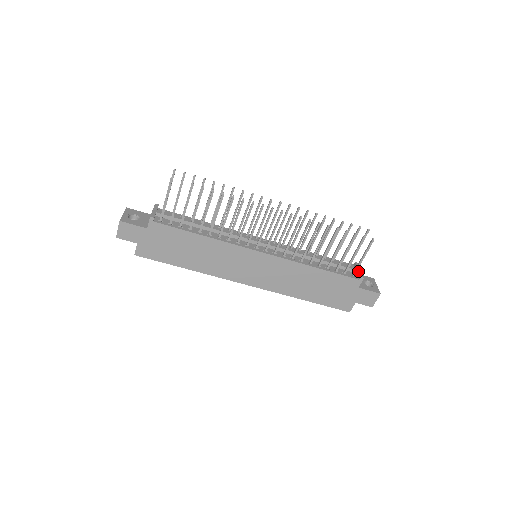
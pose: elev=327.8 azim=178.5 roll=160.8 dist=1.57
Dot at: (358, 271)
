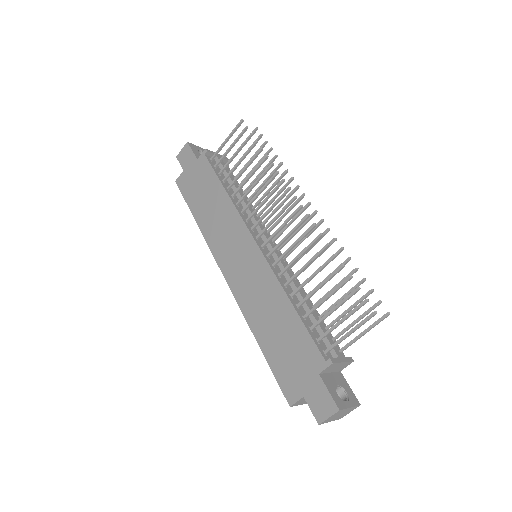
Dot at: (338, 357)
